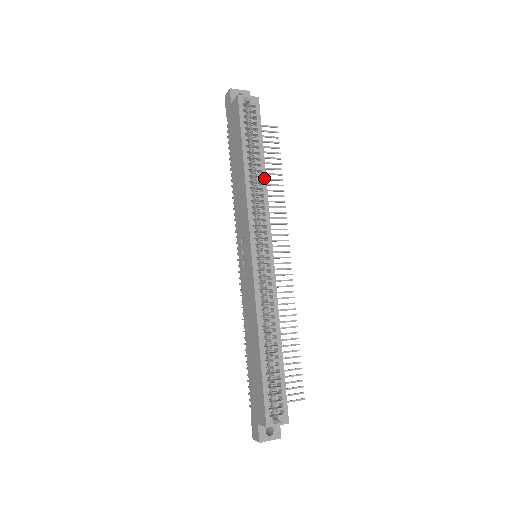
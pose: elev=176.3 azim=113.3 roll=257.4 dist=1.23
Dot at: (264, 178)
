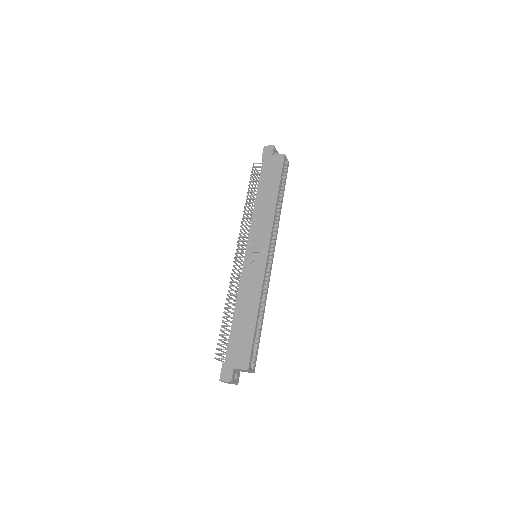
Dot at: (280, 211)
